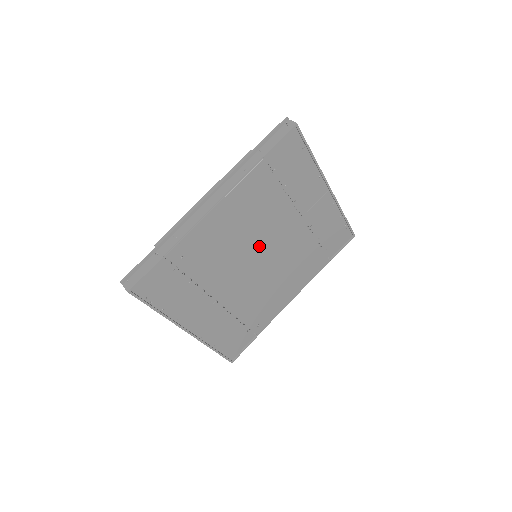
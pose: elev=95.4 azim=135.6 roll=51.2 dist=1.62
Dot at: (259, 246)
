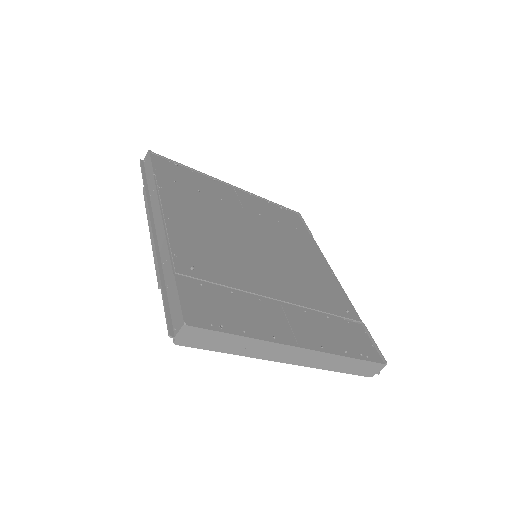
Dot at: (244, 240)
